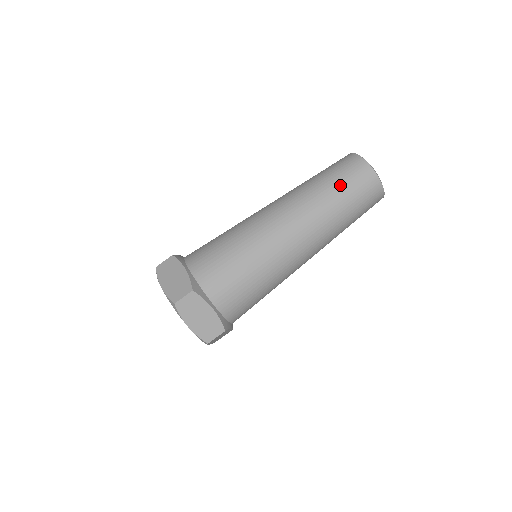
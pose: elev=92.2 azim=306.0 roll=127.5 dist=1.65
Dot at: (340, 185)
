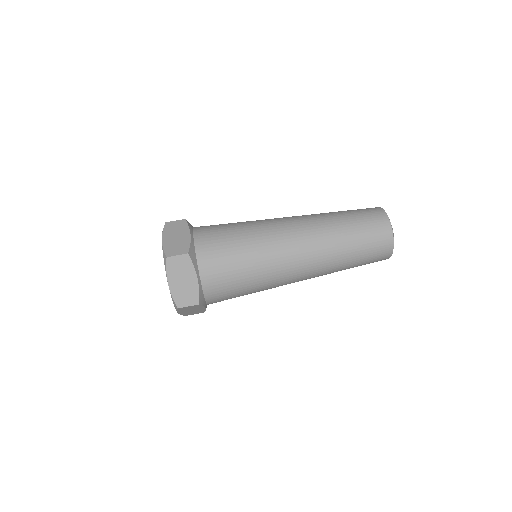
Dot at: (347, 210)
